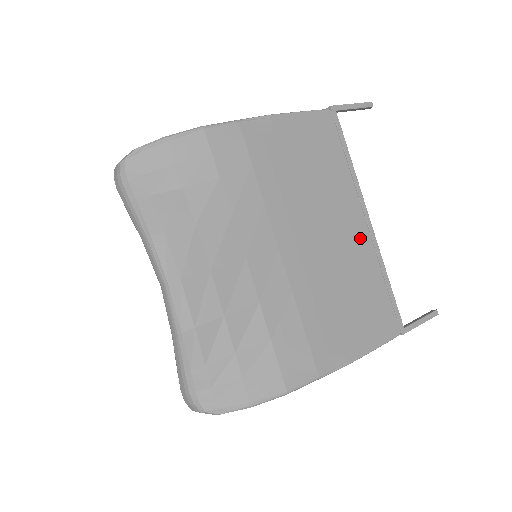
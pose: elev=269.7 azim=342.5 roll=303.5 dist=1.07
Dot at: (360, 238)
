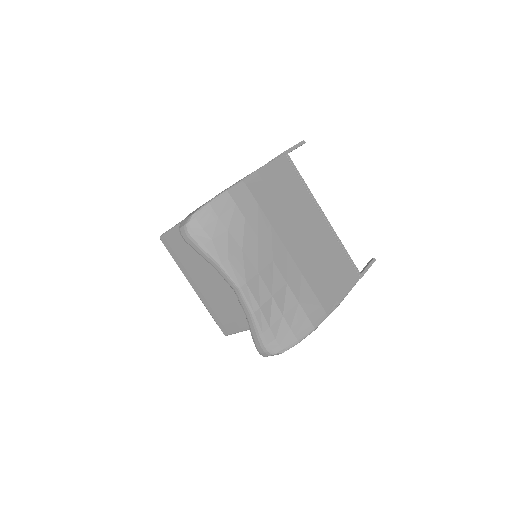
Dot at: (323, 228)
